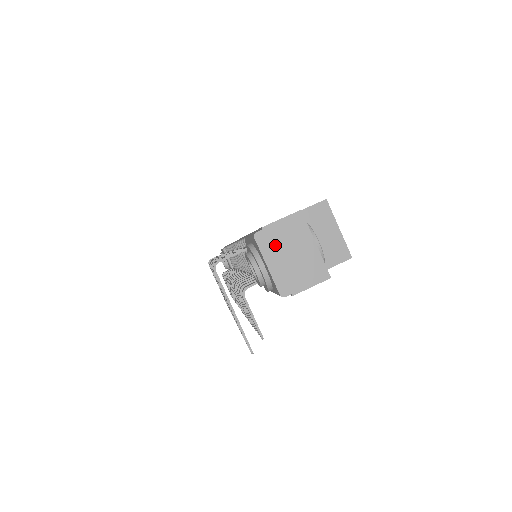
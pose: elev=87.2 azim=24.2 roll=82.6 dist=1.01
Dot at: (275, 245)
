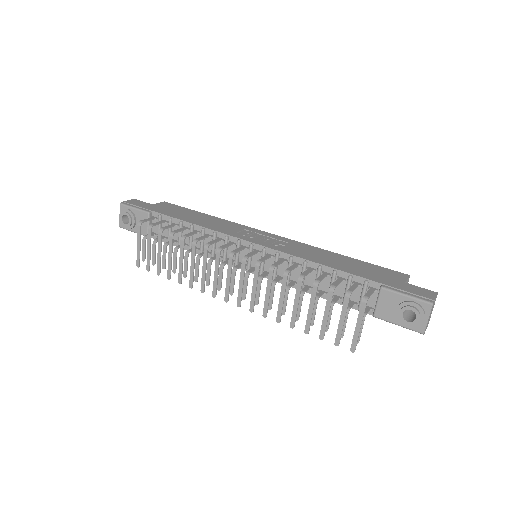
Dot at: occluded
